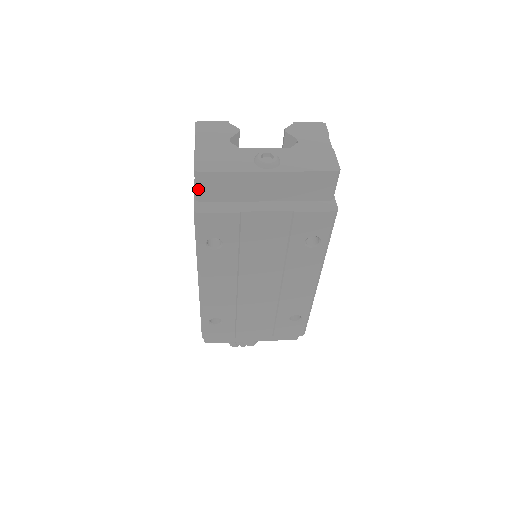
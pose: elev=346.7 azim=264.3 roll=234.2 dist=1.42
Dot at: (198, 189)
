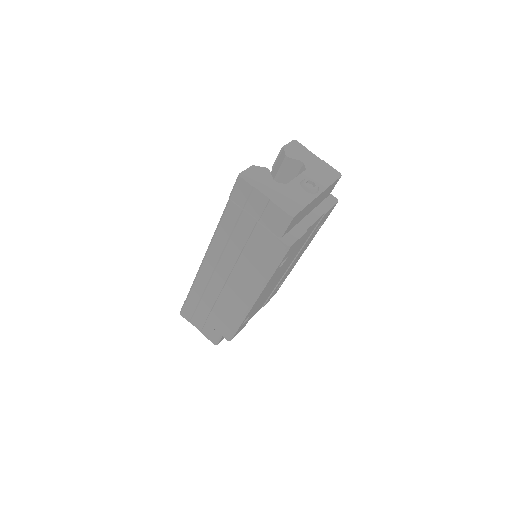
Dot at: (287, 229)
